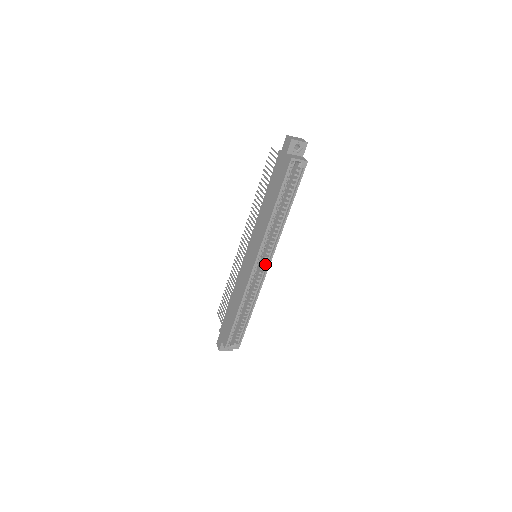
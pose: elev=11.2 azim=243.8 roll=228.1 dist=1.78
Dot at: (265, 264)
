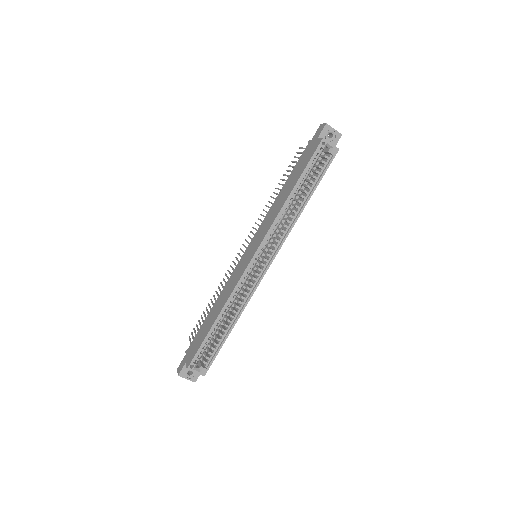
Dot at: (265, 264)
